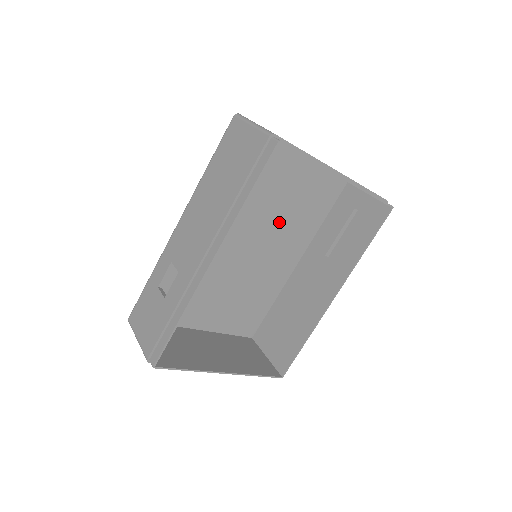
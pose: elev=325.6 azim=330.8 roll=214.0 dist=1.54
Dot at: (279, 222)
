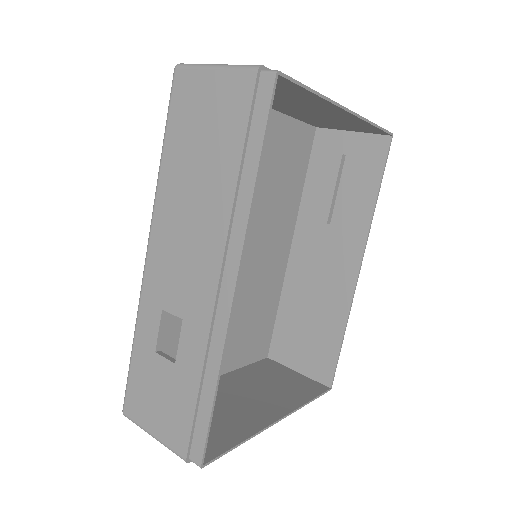
Dot at: (261, 203)
